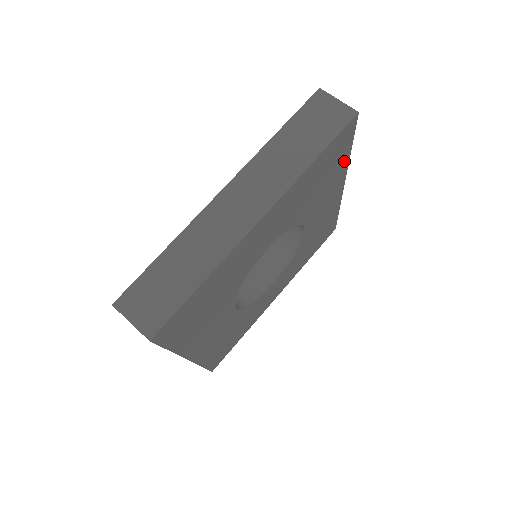
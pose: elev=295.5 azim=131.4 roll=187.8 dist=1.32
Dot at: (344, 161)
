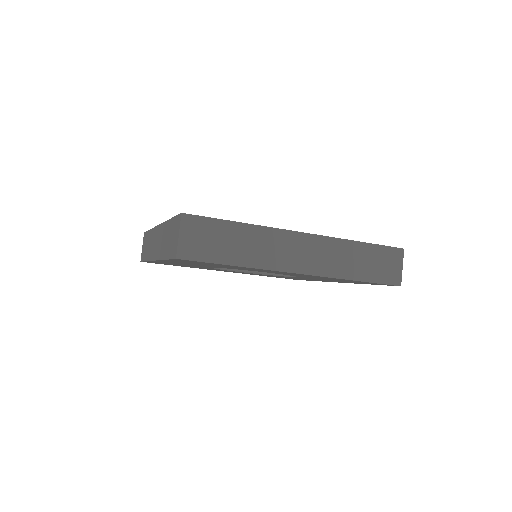
Dot at: (359, 283)
